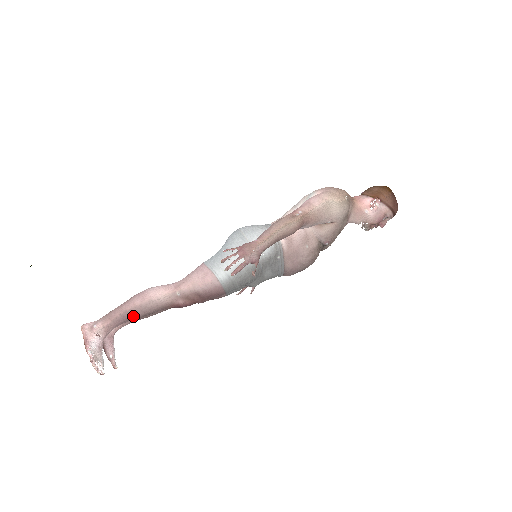
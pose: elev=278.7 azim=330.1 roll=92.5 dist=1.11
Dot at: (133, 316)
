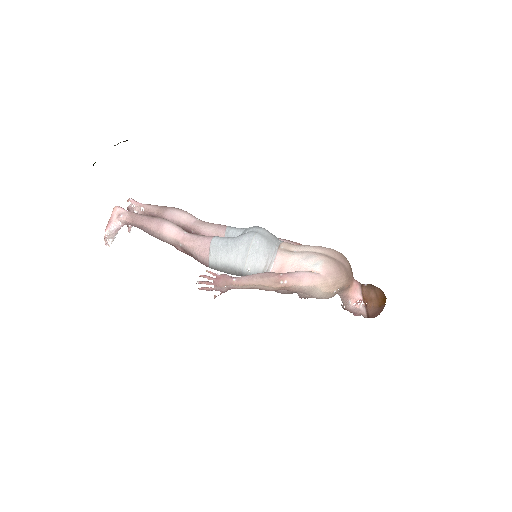
Dot at: (146, 232)
